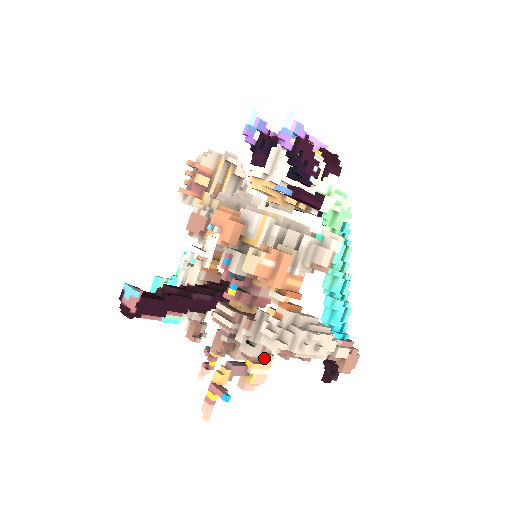
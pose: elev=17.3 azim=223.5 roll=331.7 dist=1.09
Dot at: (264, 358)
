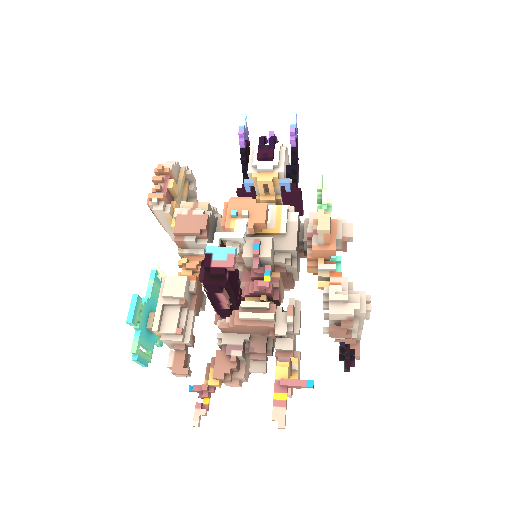
Dot at: (297, 355)
